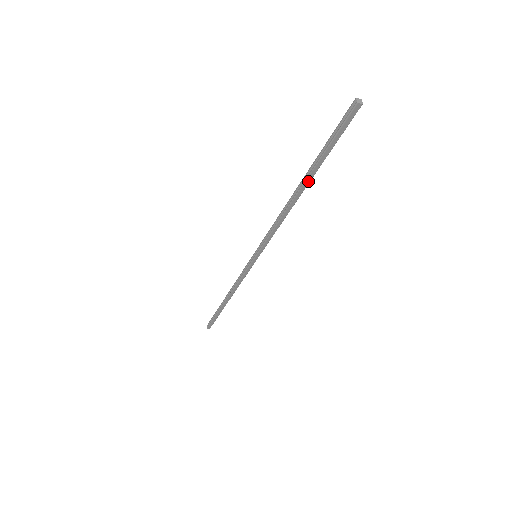
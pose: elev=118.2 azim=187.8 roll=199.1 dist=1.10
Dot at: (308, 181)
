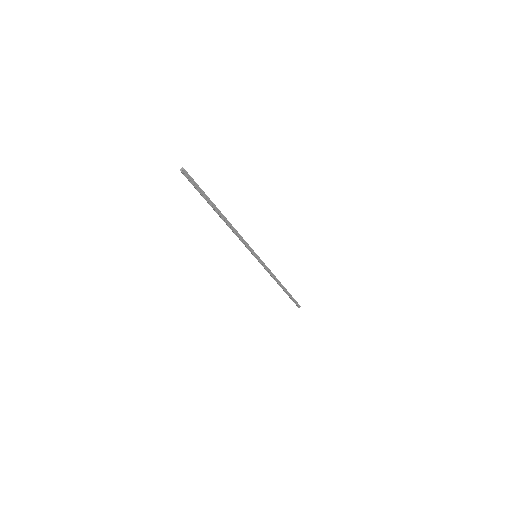
Dot at: (215, 211)
